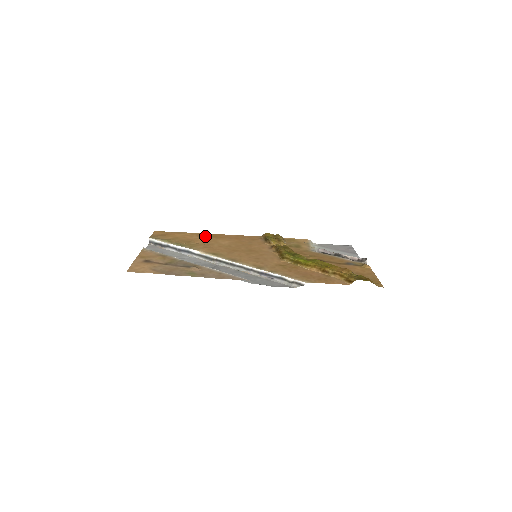
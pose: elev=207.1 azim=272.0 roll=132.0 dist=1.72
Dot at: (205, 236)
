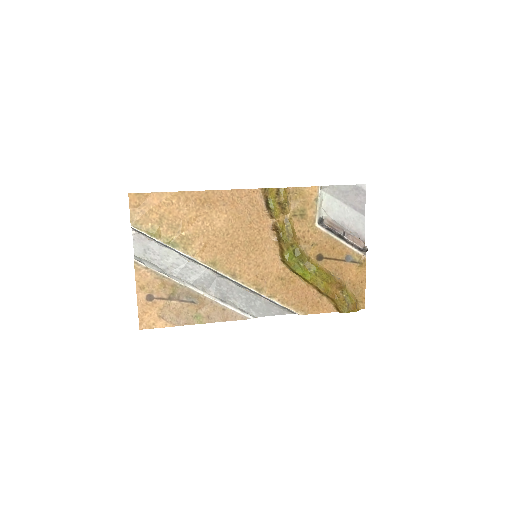
Dot at: (195, 203)
